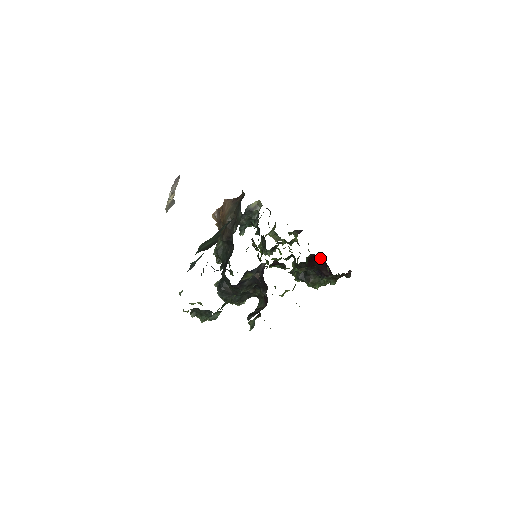
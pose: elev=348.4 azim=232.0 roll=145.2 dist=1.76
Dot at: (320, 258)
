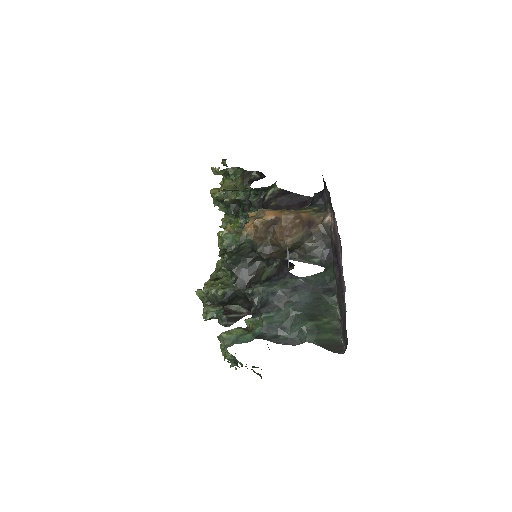
Dot at: occluded
